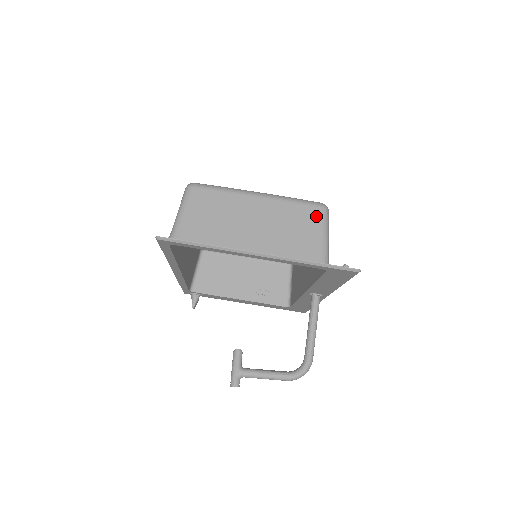
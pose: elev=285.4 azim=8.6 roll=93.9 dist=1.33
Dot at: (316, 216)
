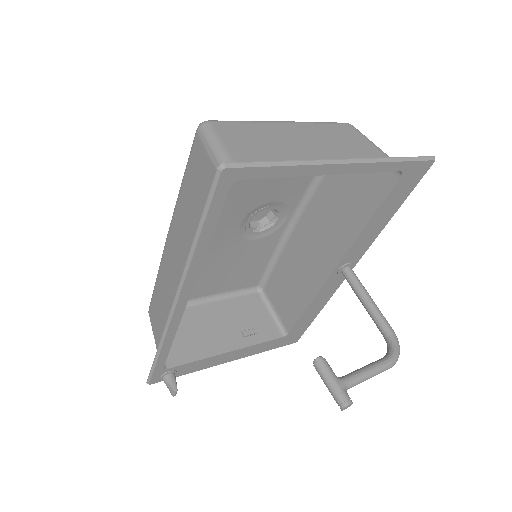
Dot at: (352, 131)
